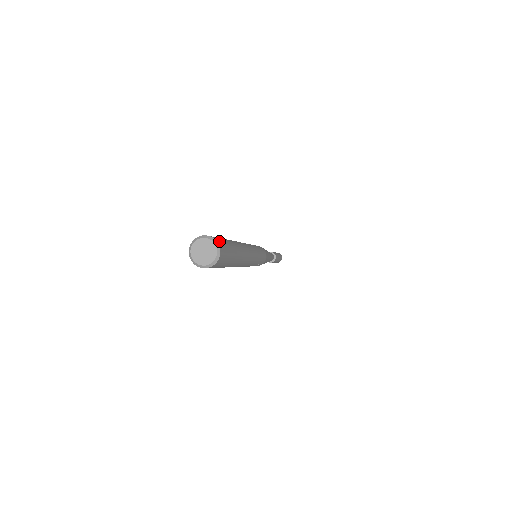
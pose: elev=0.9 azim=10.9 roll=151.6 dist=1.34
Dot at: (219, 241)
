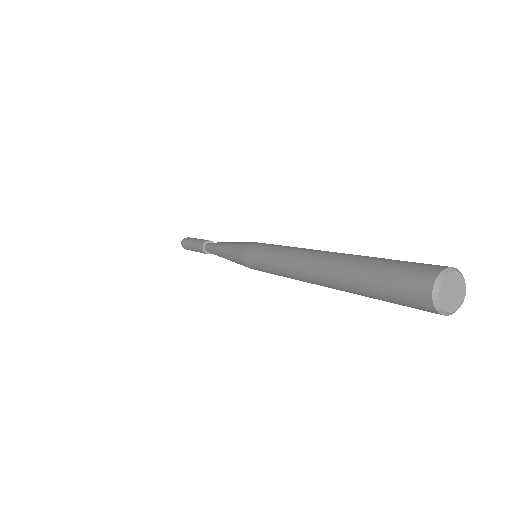
Dot at: occluded
